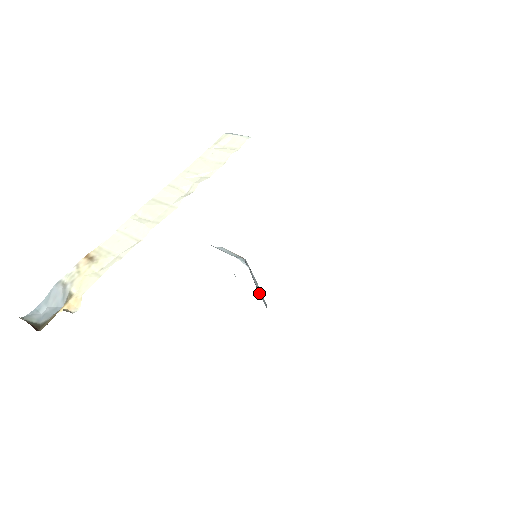
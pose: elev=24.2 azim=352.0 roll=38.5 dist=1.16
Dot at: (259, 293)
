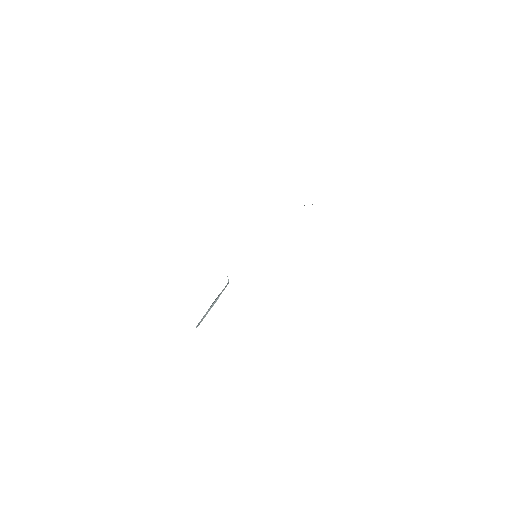
Dot at: (208, 310)
